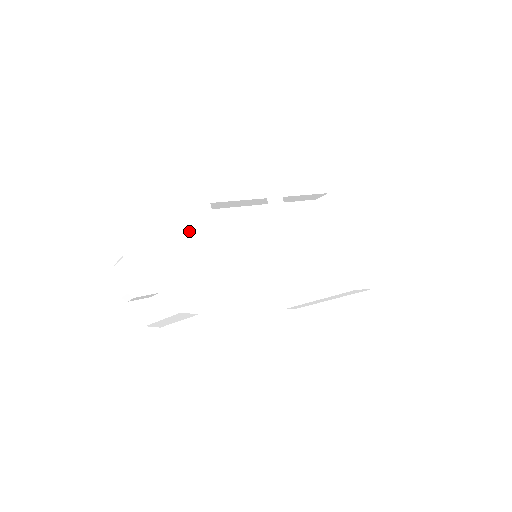
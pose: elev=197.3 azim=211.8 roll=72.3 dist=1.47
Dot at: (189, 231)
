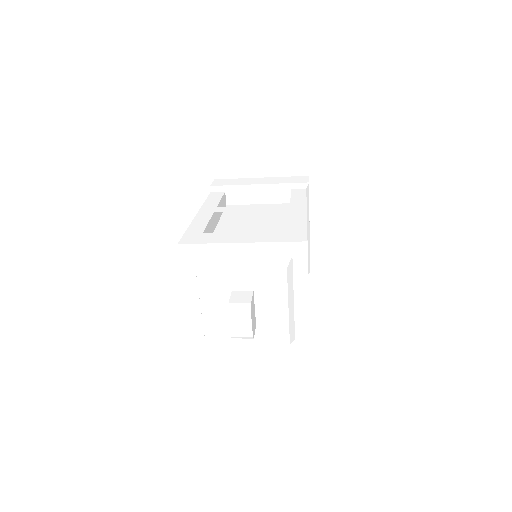
Dot at: occluded
